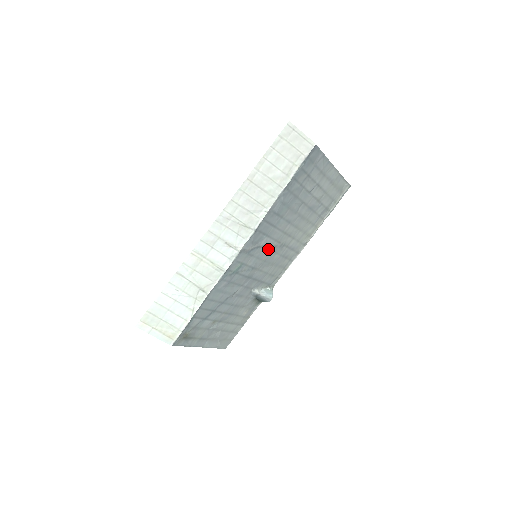
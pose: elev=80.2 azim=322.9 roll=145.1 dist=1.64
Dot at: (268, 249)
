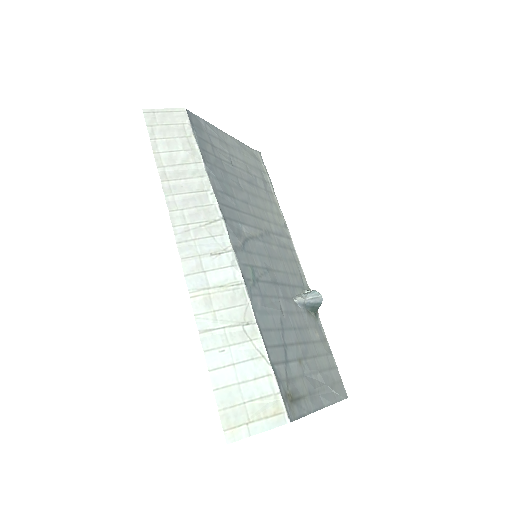
Dot at: (258, 241)
